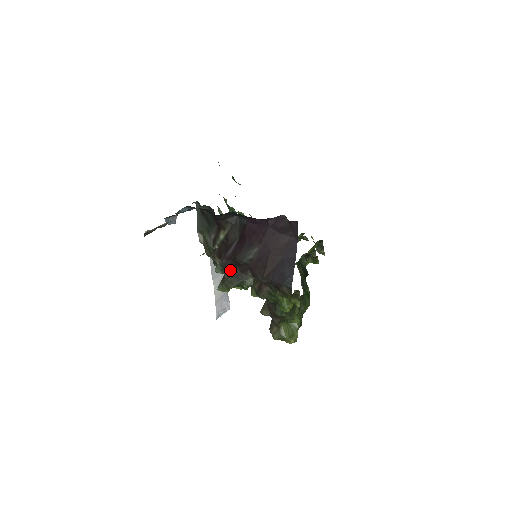
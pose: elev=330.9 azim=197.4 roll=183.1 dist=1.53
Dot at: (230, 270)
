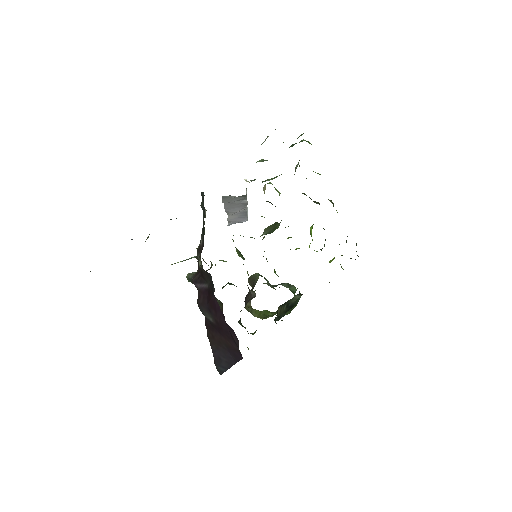
Dot at: occluded
